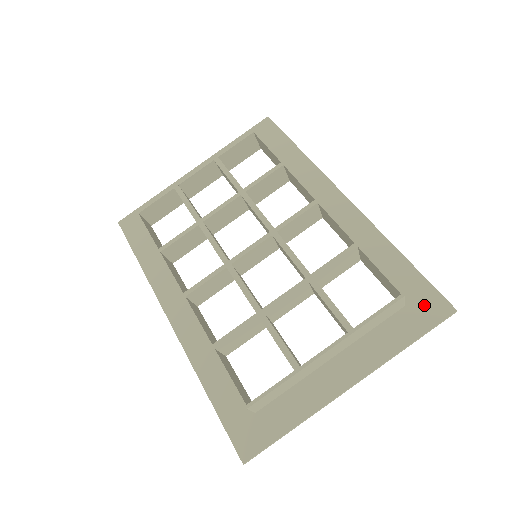
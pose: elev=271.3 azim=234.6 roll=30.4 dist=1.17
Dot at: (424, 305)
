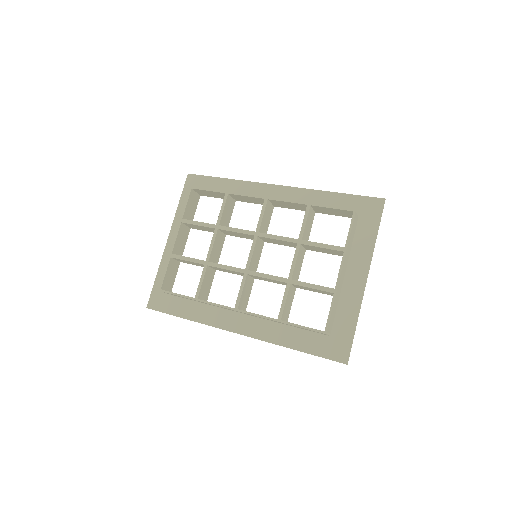
Dot at: (367, 209)
